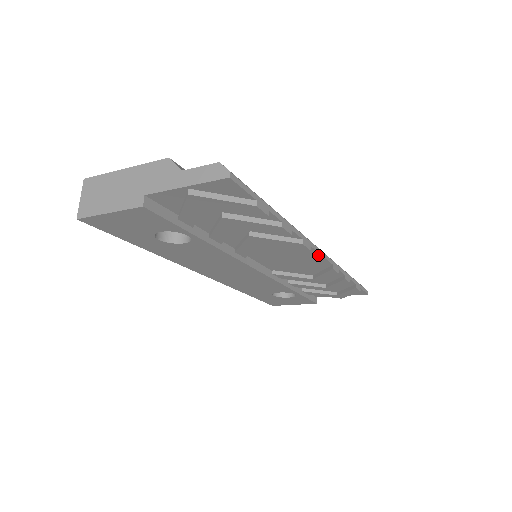
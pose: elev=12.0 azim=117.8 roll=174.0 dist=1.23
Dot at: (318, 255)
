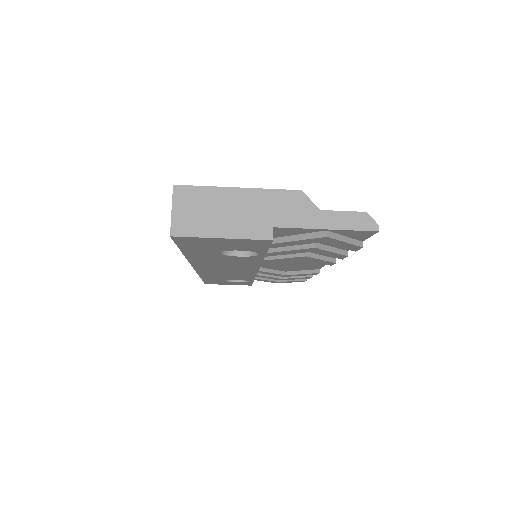
Dot at: (323, 265)
